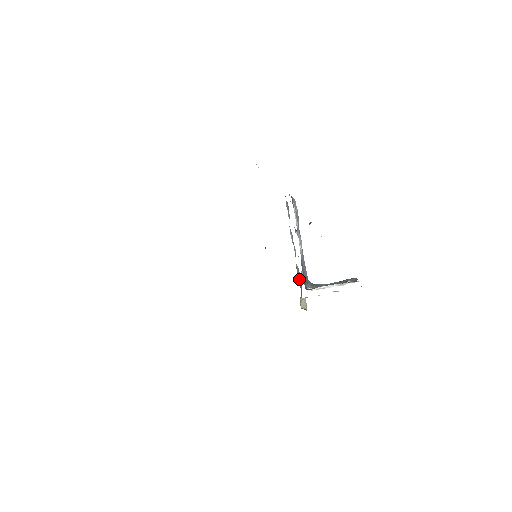
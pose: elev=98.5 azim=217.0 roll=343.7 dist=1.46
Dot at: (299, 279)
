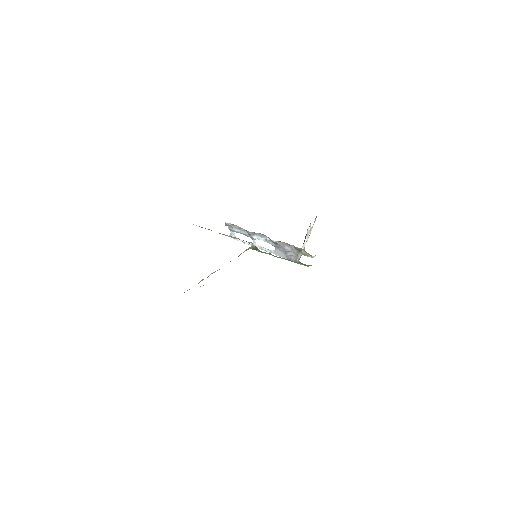
Dot at: (289, 249)
